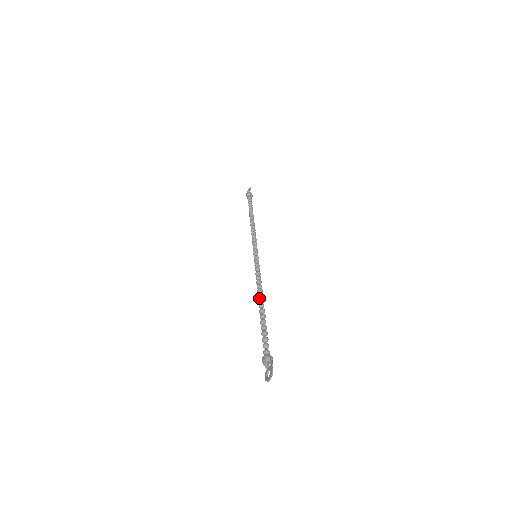
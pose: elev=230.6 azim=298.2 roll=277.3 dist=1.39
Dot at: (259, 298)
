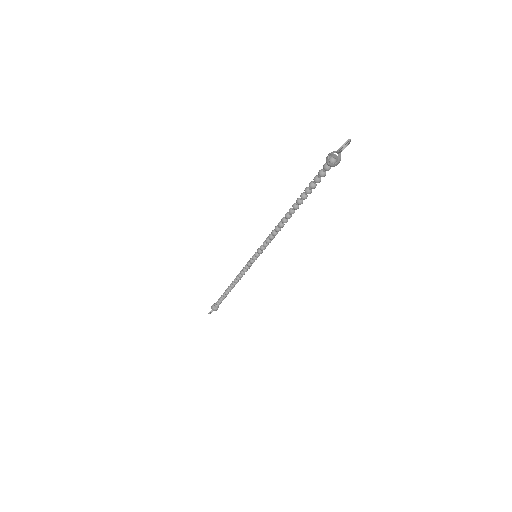
Dot at: (286, 213)
